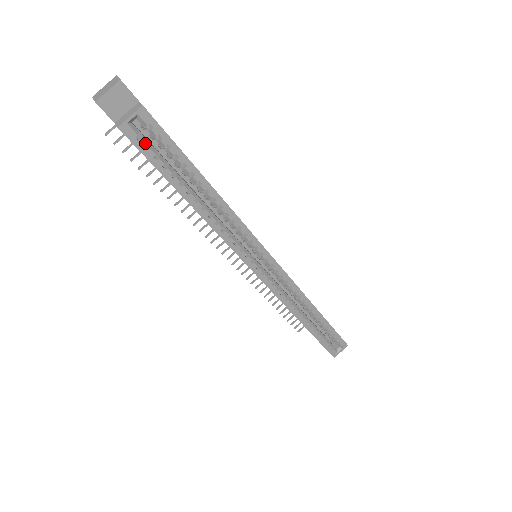
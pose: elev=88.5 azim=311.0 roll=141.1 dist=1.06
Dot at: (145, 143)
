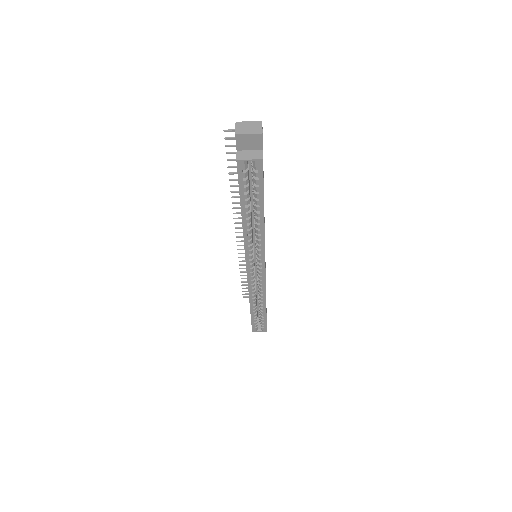
Dot at: (245, 176)
